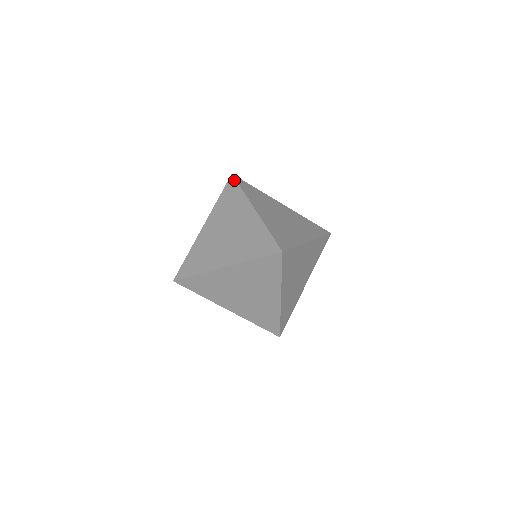
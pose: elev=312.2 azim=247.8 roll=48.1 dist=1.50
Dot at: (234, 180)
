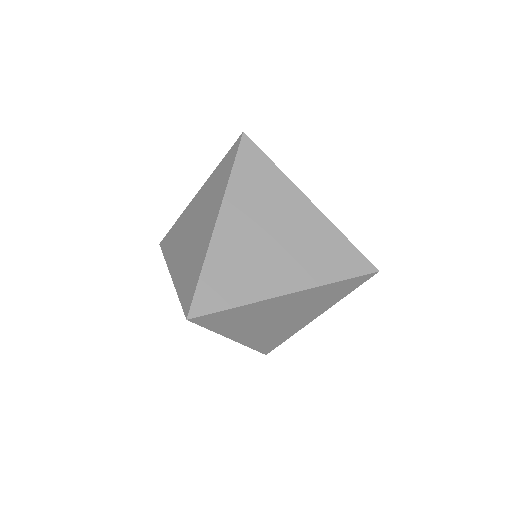
Dot at: (237, 146)
